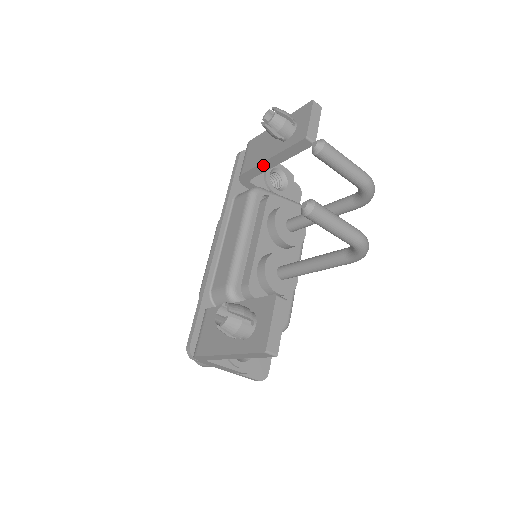
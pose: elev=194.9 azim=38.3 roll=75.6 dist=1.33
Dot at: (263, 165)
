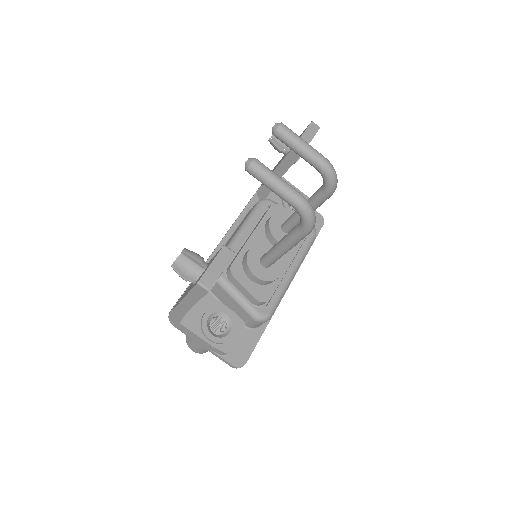
Dot at: occluded
